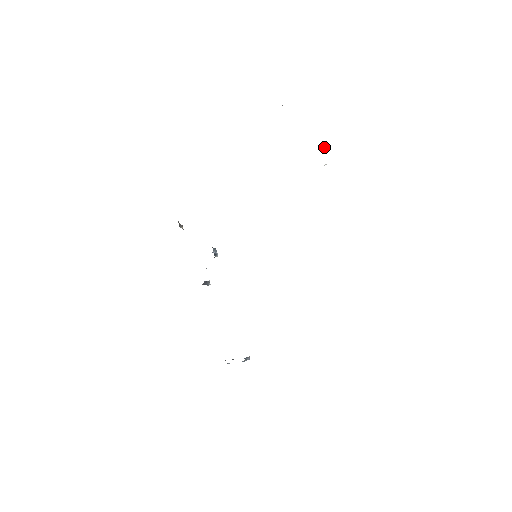
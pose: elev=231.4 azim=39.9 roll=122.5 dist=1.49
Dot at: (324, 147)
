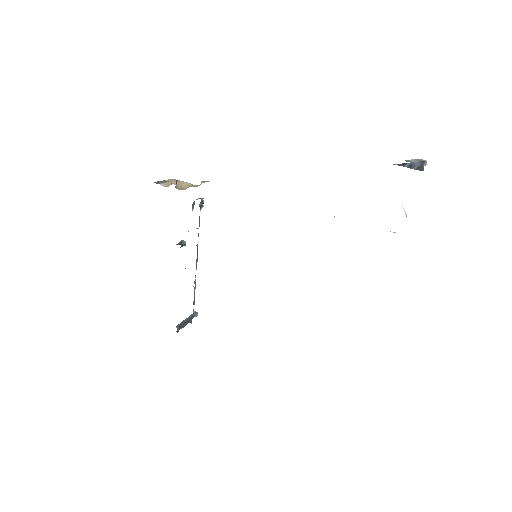
Dot at: (406, 214)
